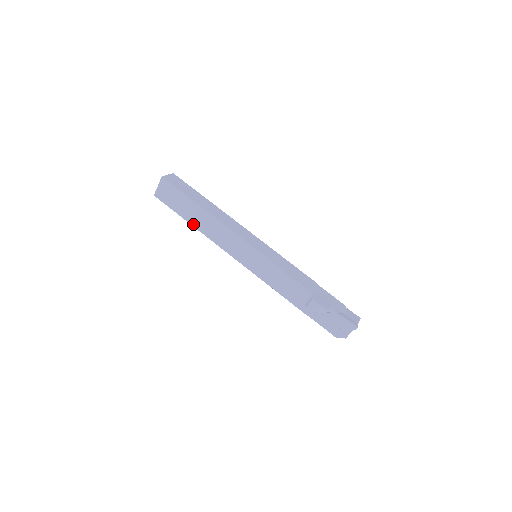
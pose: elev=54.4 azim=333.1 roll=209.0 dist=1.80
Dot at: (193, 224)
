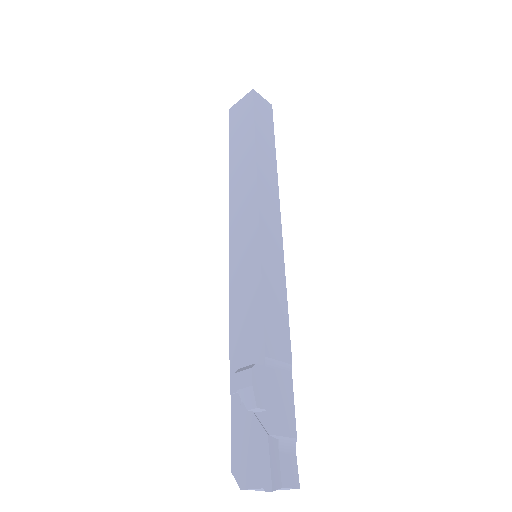
Dot at: (231, 163)
